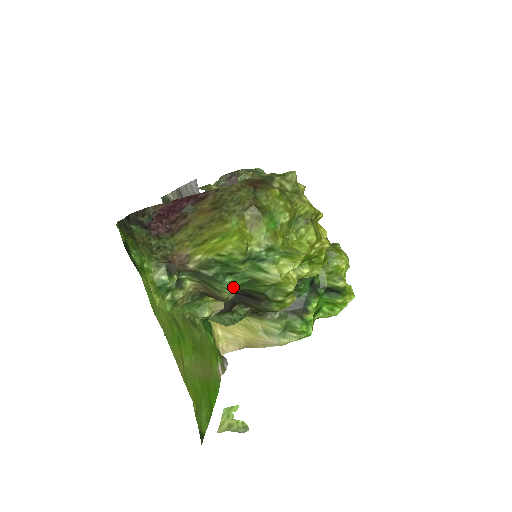
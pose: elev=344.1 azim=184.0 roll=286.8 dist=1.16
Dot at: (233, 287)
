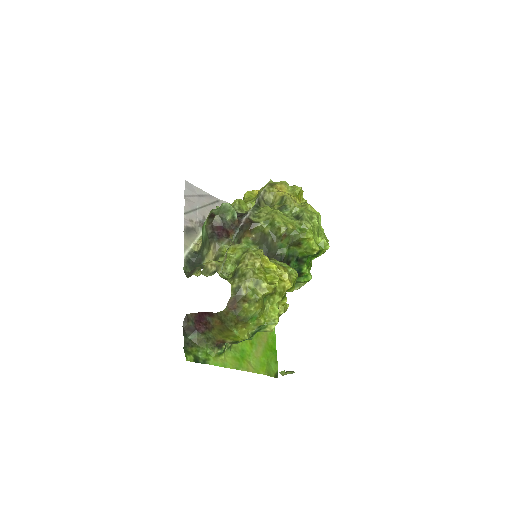
Dot at: (253, 337)
